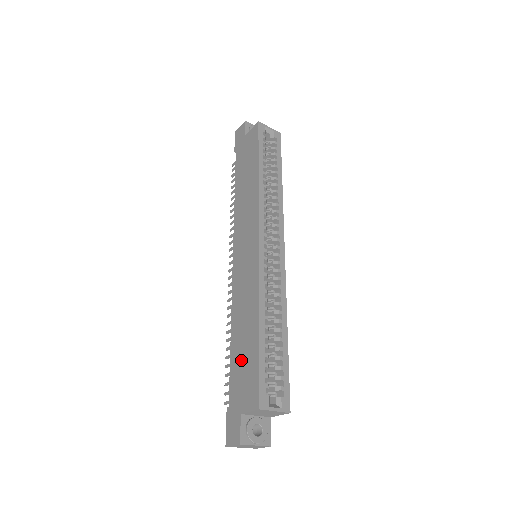
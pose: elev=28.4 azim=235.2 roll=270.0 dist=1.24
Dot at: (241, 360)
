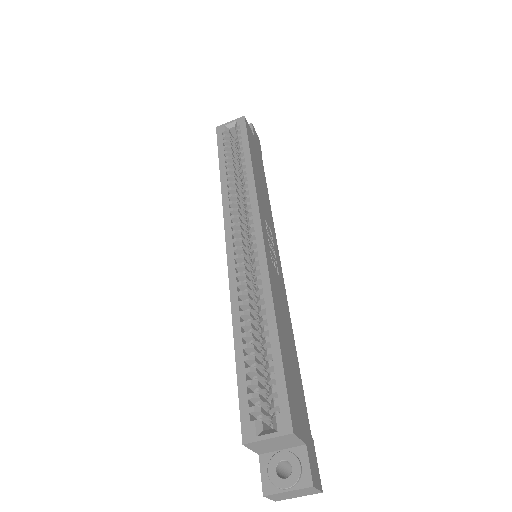
Dot at: occluded
